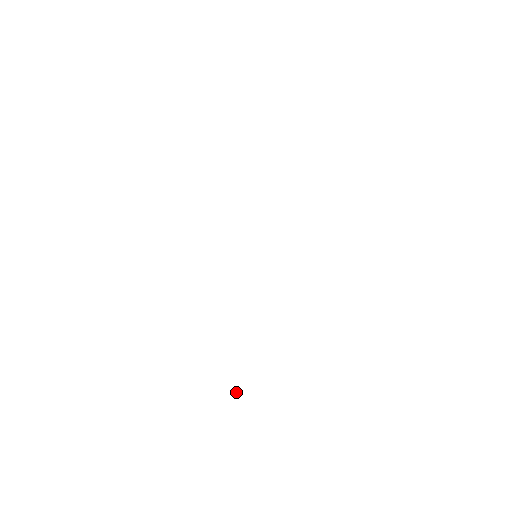
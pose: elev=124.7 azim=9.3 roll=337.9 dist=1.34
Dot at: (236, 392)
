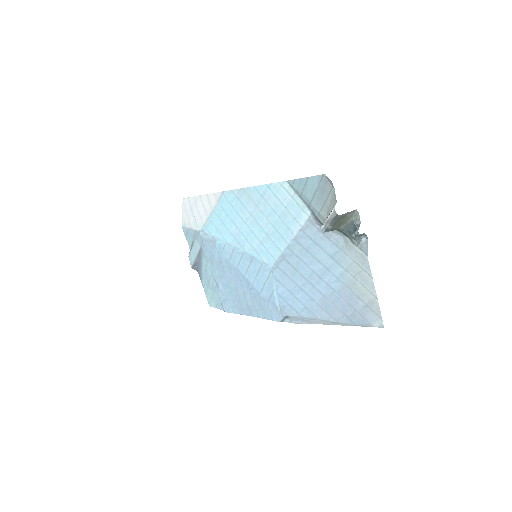
Dot at: (350, 214)
